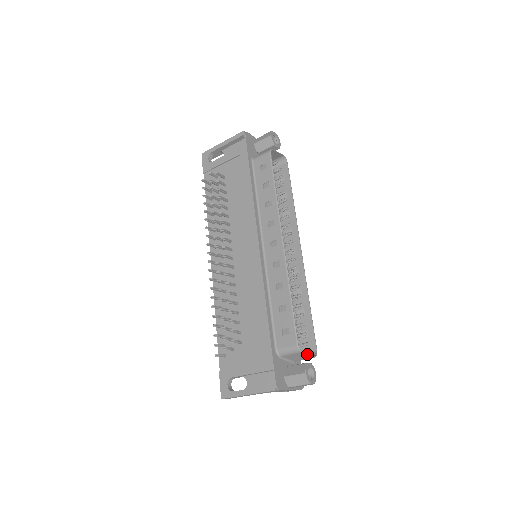
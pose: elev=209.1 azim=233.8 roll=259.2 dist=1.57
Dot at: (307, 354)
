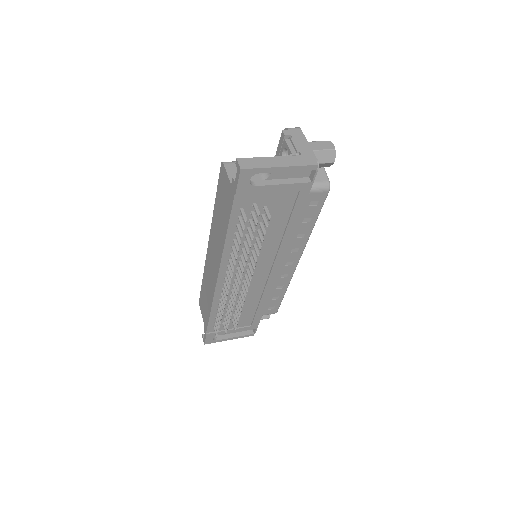
Dot at: occluded
